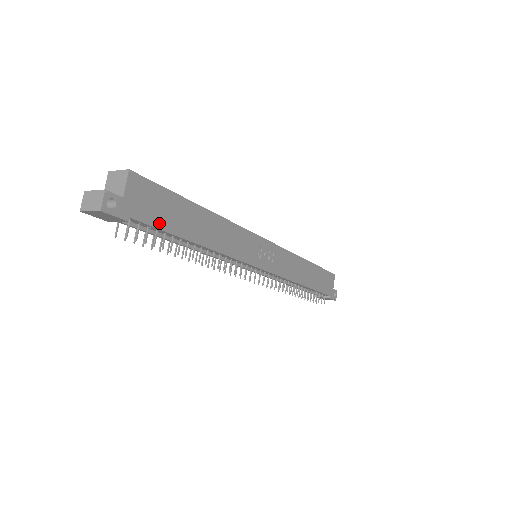
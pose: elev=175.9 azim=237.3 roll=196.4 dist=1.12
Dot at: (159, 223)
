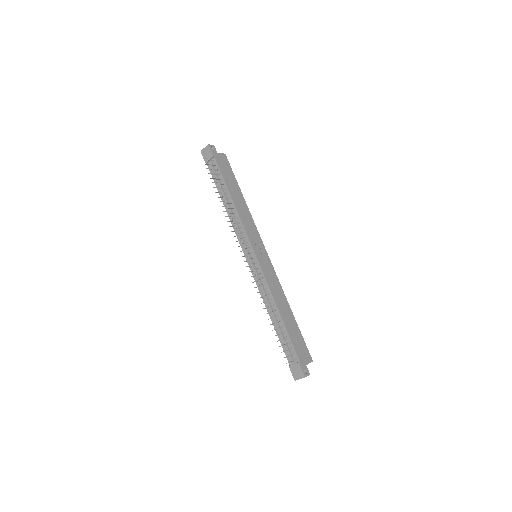
Dot at: (222, 171)
